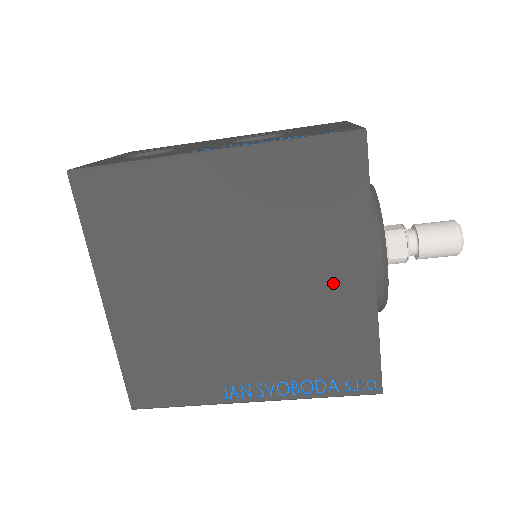
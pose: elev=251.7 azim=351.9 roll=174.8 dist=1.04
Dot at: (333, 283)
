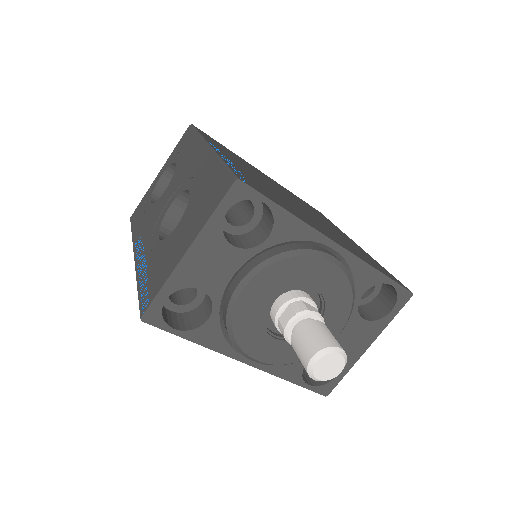
Dot at: occluded
